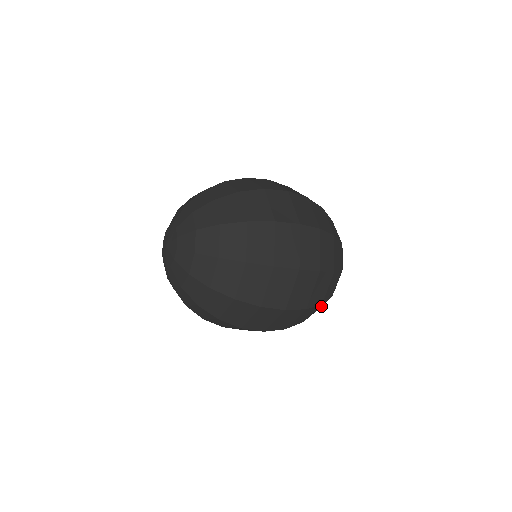
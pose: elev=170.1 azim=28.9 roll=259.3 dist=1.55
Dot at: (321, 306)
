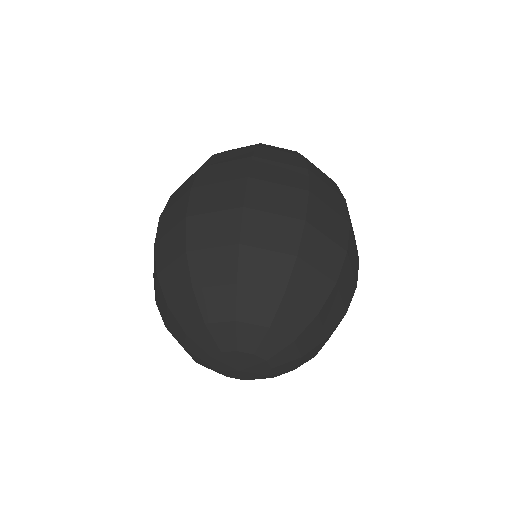
Dot at: occluded
